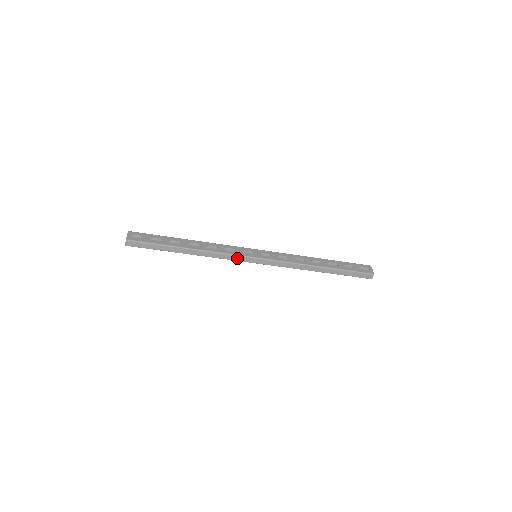
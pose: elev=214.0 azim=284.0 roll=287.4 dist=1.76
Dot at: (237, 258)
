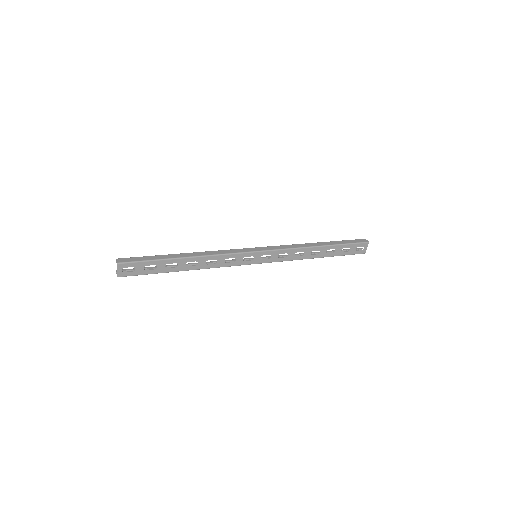
Dot at: (235, 264)
